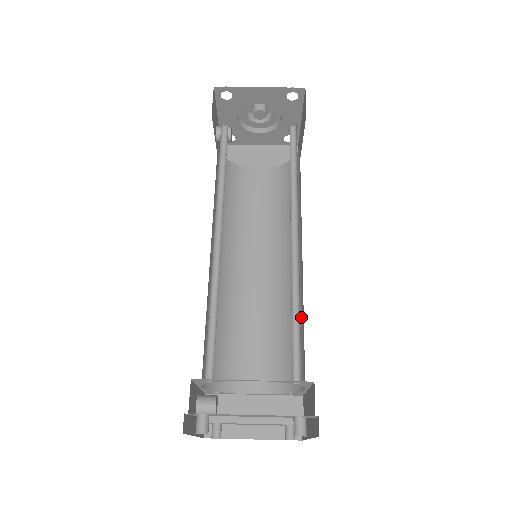
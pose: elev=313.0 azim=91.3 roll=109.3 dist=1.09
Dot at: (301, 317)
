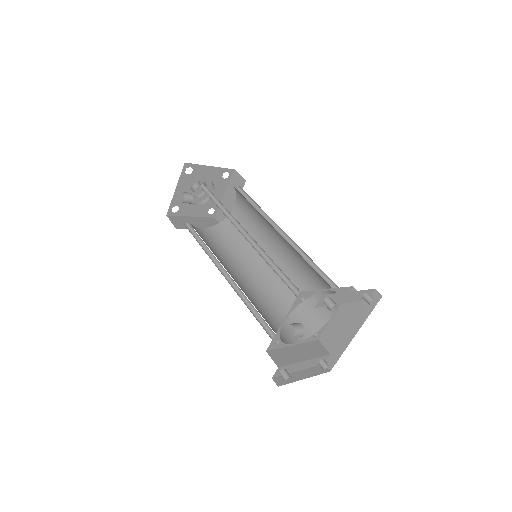
Dot at: (299, 286)
